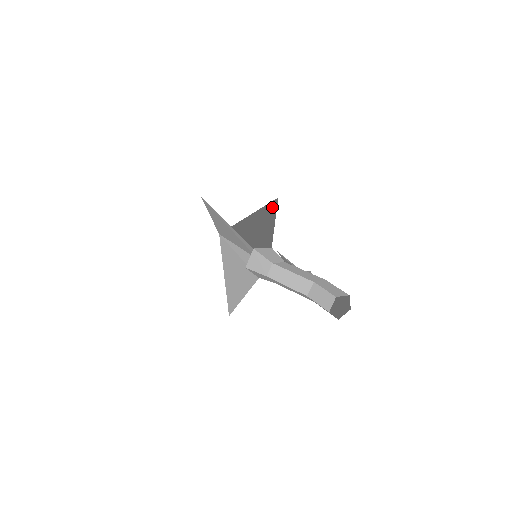
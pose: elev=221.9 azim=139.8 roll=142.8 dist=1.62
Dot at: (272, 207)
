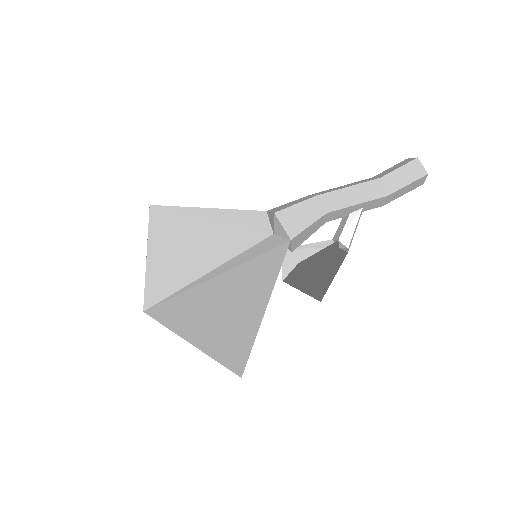
Dot at: occluded
